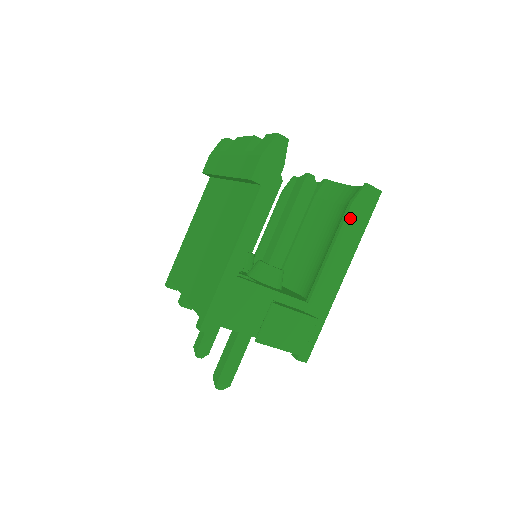
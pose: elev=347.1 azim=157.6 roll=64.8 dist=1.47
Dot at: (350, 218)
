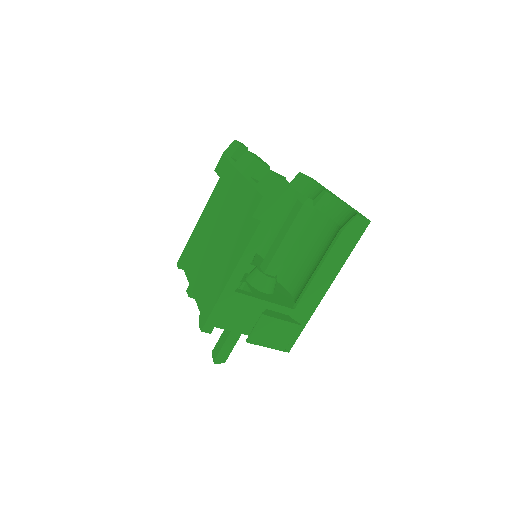
Dot at: (339, 244)
